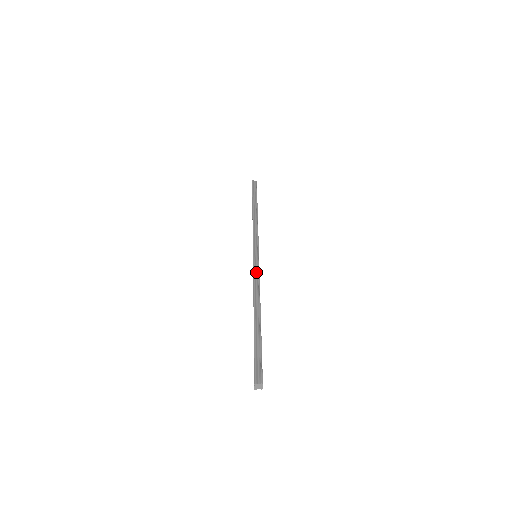
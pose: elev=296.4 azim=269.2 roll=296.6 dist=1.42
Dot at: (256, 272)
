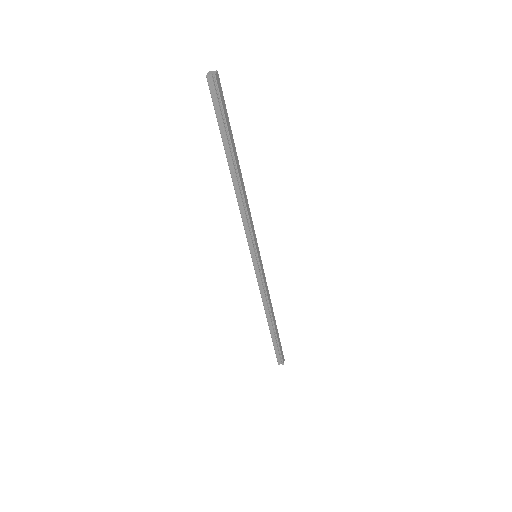
Dot at: occluded
